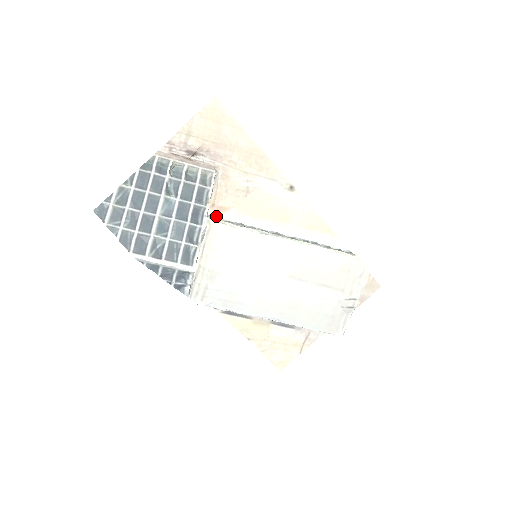
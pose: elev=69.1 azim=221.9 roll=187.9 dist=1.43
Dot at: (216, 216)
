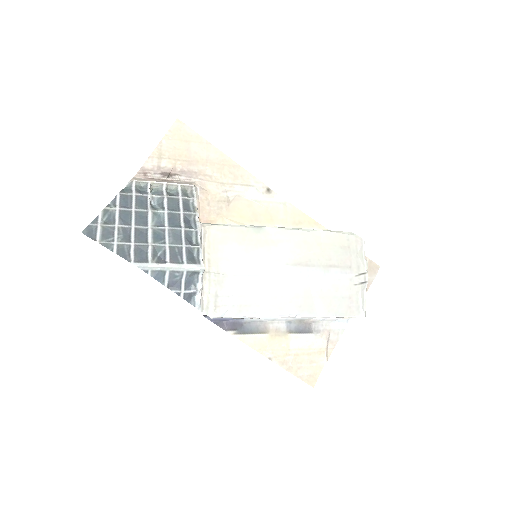
Dot at: occluded
